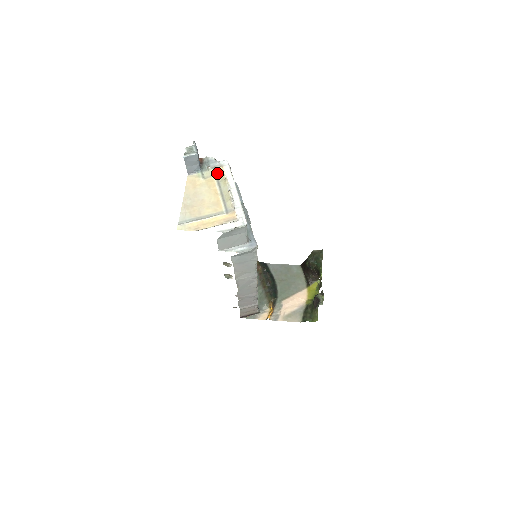
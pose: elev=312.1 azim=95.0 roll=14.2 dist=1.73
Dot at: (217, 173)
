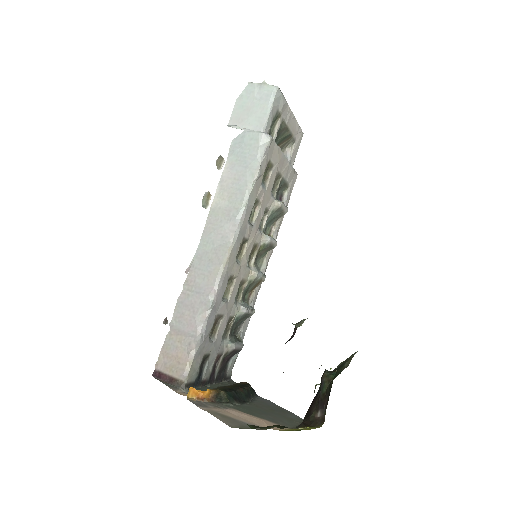
Dot at: occluded
